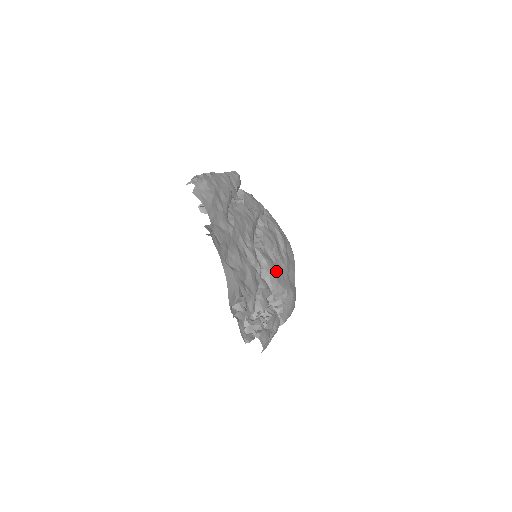
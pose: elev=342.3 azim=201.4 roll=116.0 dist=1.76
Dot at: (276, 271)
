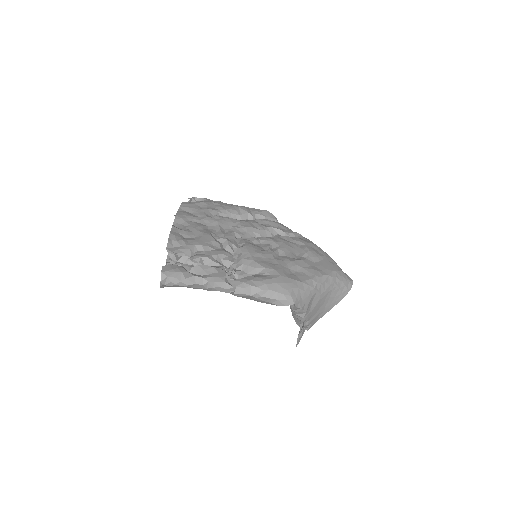
Dot at: (257, 253)
